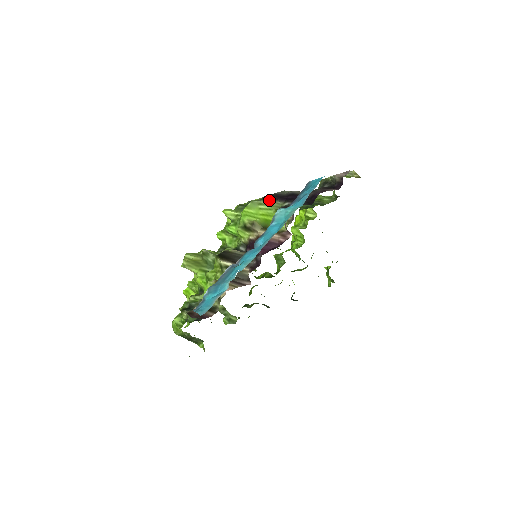
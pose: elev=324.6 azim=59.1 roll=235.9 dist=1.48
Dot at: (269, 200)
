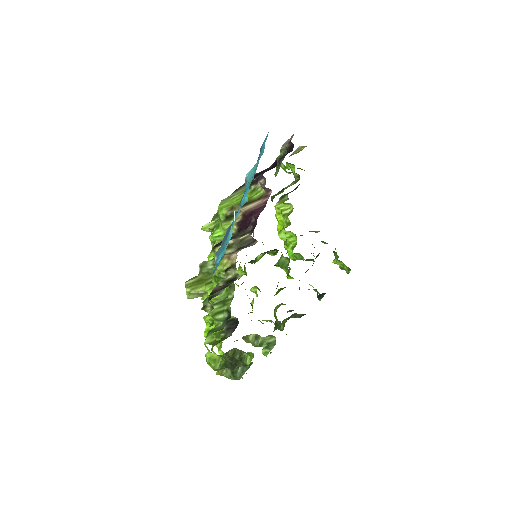
Dot at: (237, 190)
